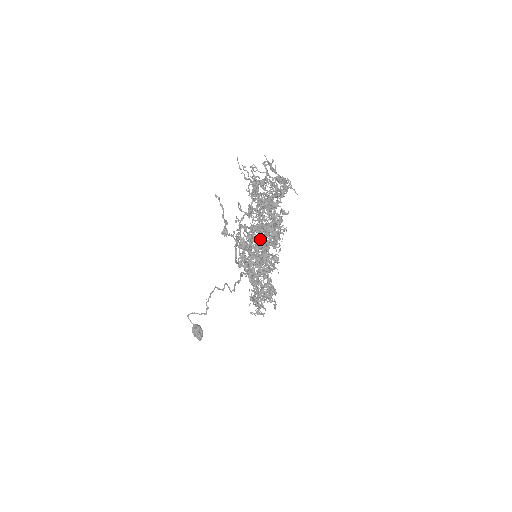
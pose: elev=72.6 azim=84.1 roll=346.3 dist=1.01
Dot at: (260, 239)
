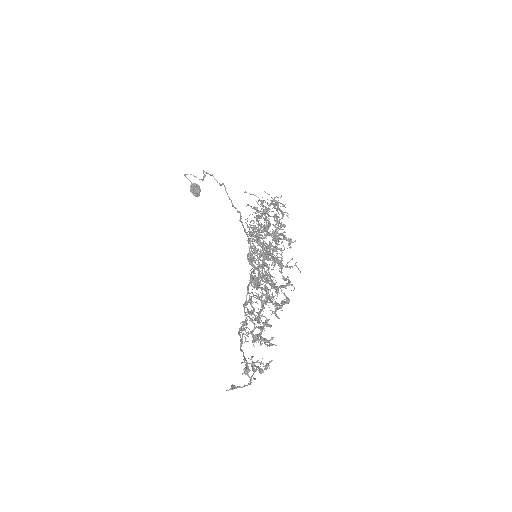
Dot at: (261, 297)
